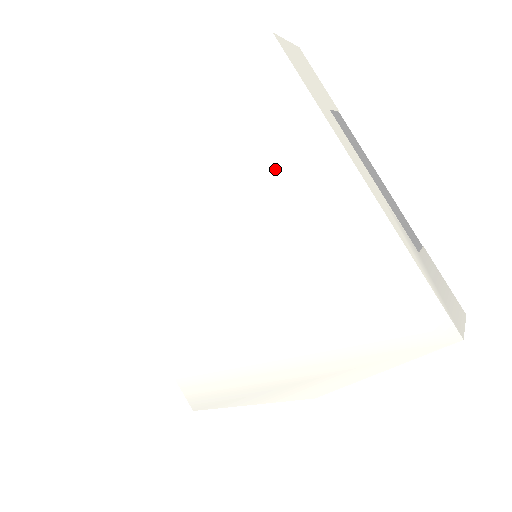
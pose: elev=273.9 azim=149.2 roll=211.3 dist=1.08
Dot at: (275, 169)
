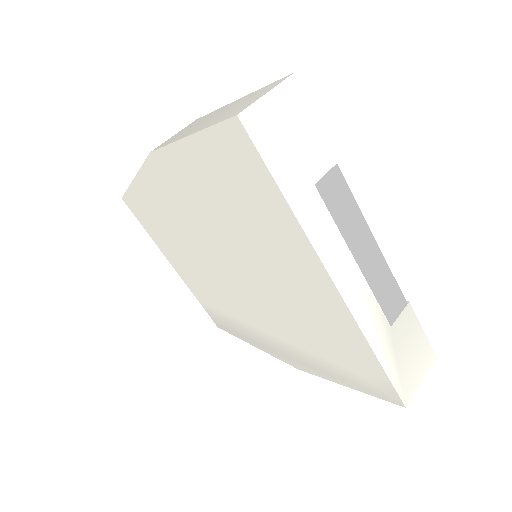
Dot at: (255, 232)
